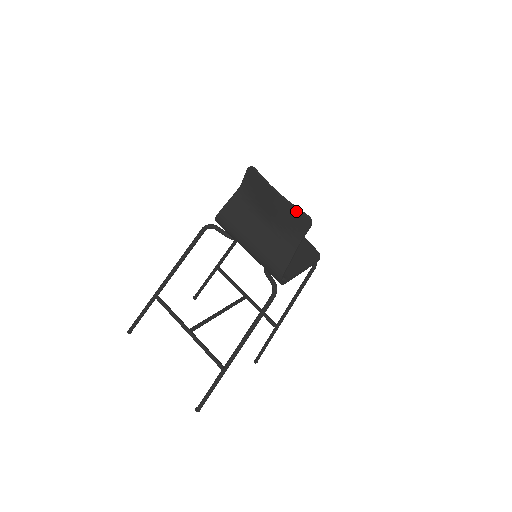
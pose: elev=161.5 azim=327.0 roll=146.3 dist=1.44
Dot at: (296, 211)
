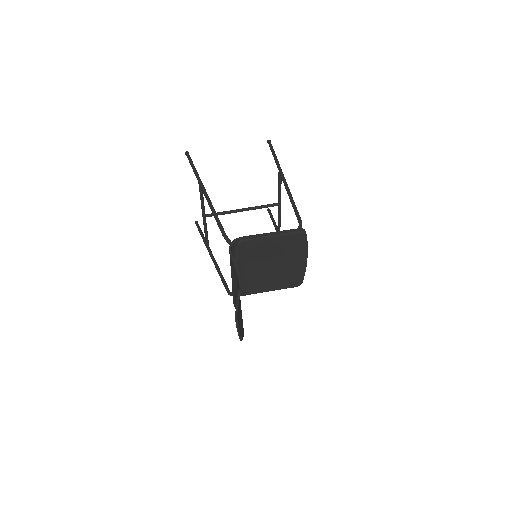
Dot at: (238, 332)
